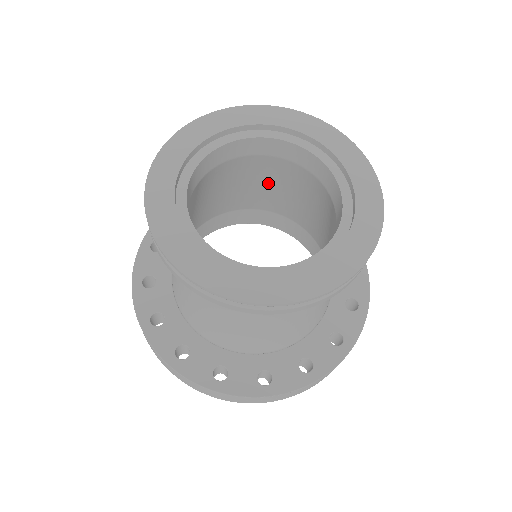
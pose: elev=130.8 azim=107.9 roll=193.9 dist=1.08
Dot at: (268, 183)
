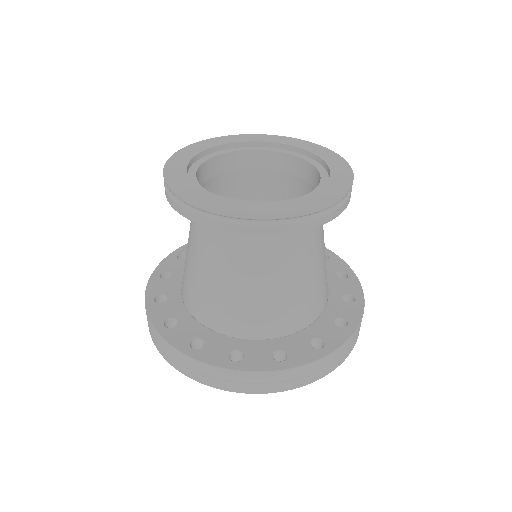
Dot at: occluded
